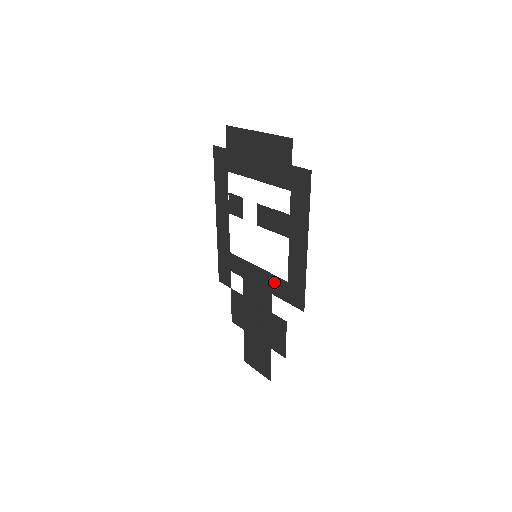
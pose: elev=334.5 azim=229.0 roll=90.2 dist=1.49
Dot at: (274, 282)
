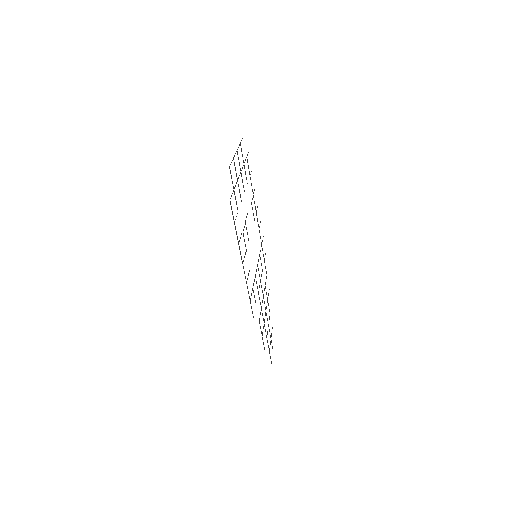
Dot at: occluded
